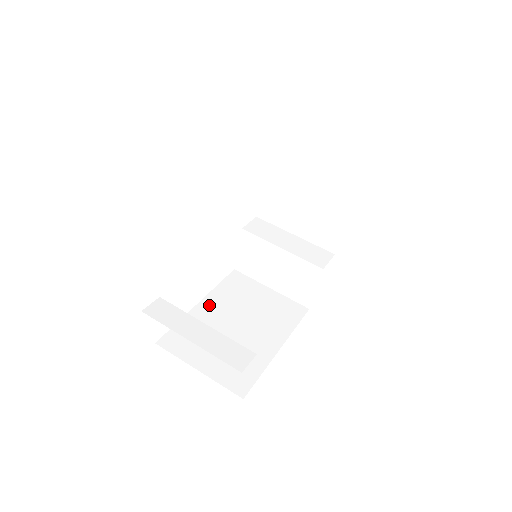
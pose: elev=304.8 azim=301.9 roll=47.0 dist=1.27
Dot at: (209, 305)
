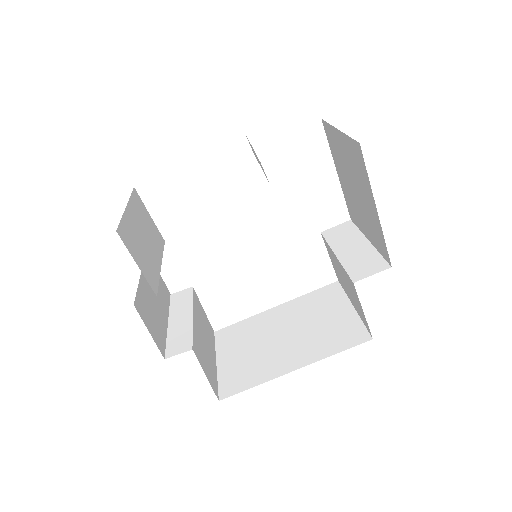
Dot at: (280, 311)
